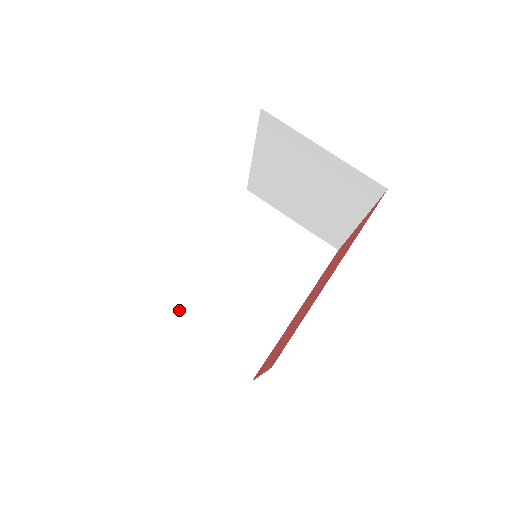
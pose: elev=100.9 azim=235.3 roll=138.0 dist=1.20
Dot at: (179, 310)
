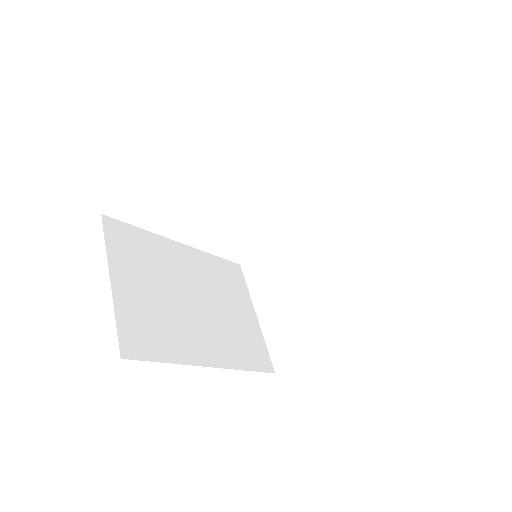
Dot at: (121, 242)
